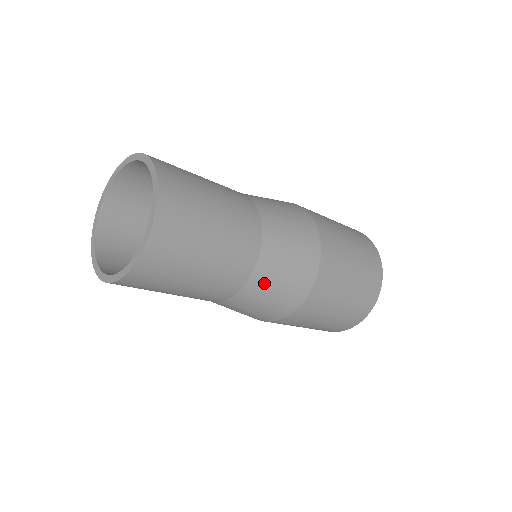
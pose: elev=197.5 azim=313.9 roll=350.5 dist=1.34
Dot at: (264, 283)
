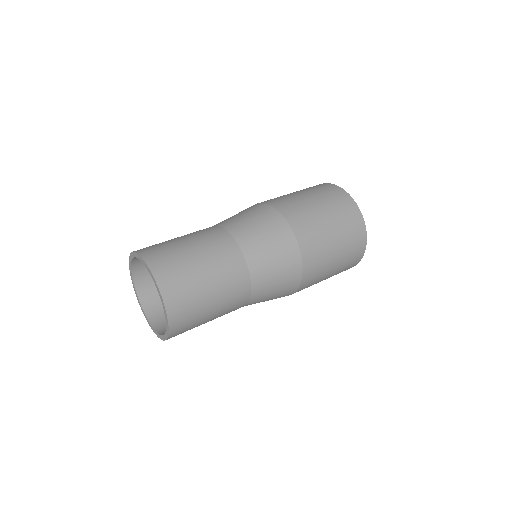
Dot at: (264, 283)
